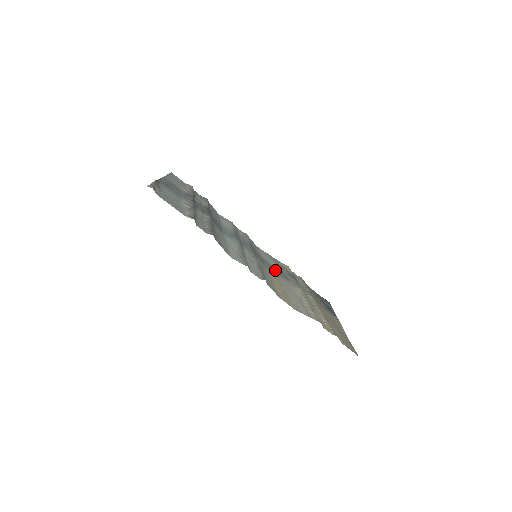
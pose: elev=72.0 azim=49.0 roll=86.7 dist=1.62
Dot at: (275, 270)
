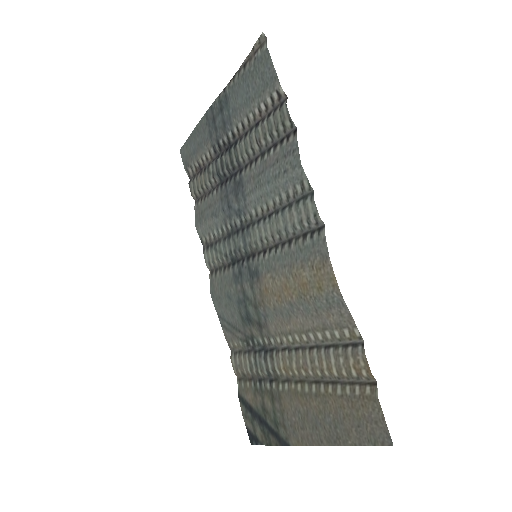
Dot at: (248, 309)
